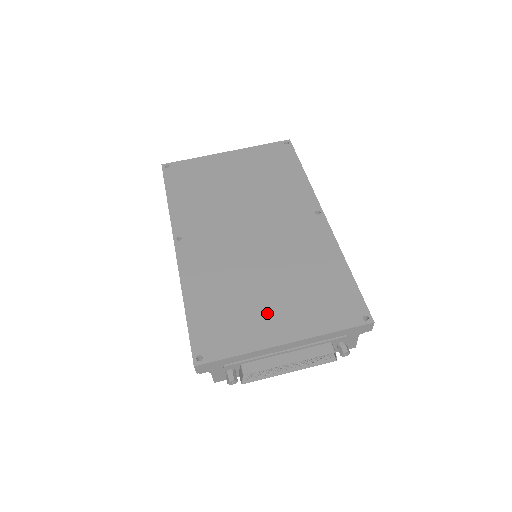
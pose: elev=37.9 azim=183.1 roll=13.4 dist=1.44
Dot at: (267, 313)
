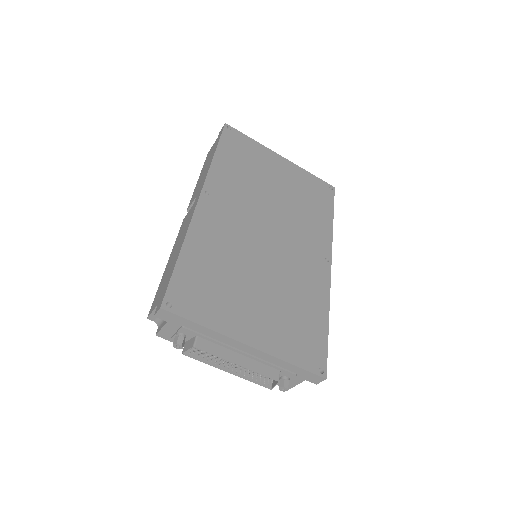
Dot at: (247, 309)
